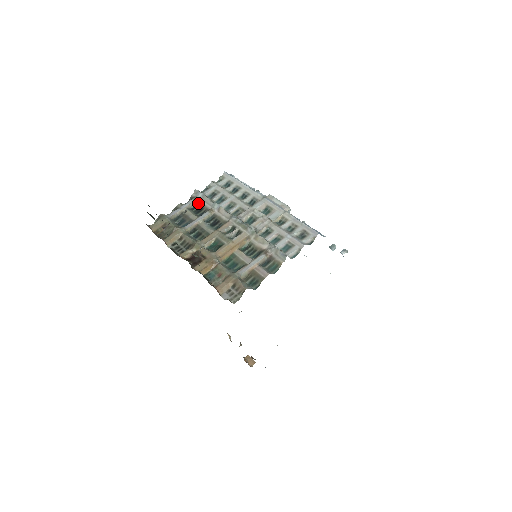
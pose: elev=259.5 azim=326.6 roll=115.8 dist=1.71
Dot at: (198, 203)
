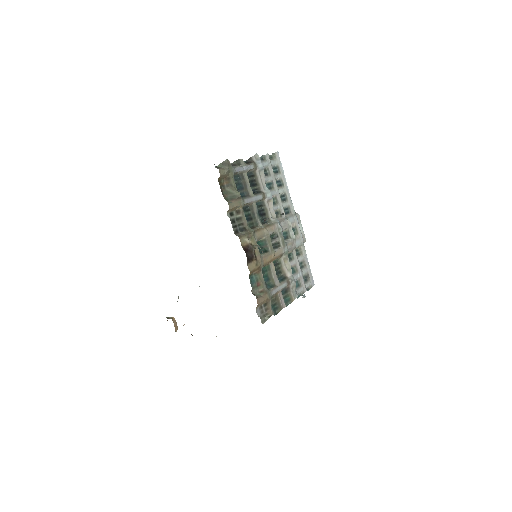
Dot at: (255, 173)
